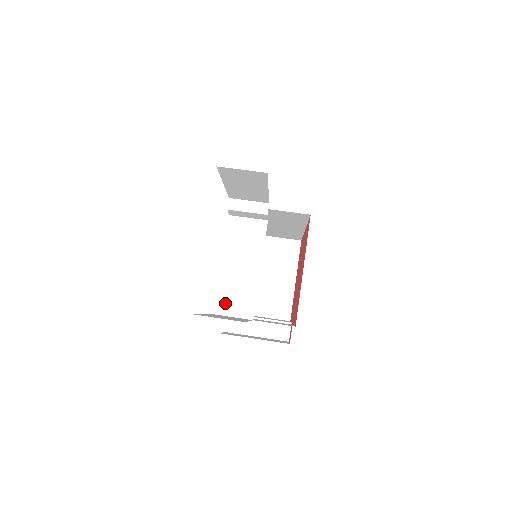
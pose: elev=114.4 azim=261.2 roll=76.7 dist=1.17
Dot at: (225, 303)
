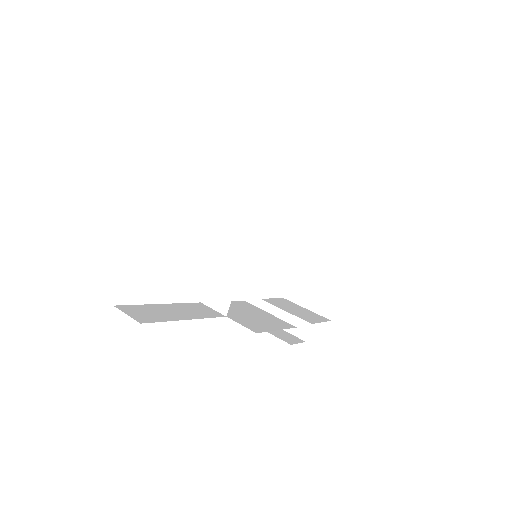
Dot at: (210, 295)
